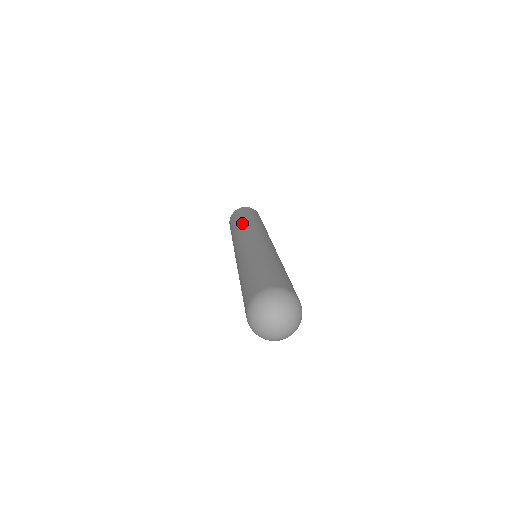
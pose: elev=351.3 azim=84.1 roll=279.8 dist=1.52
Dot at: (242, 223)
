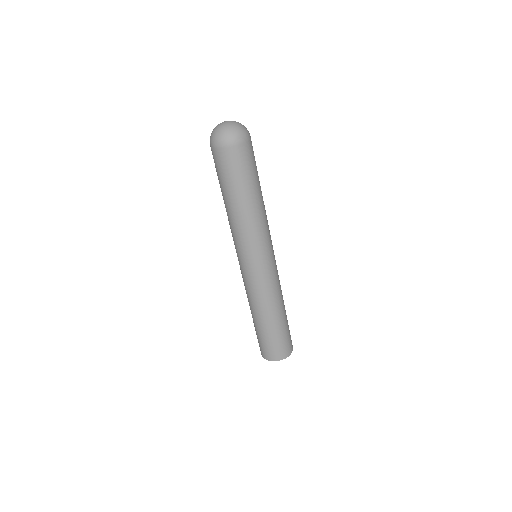
Dot at: occluded
